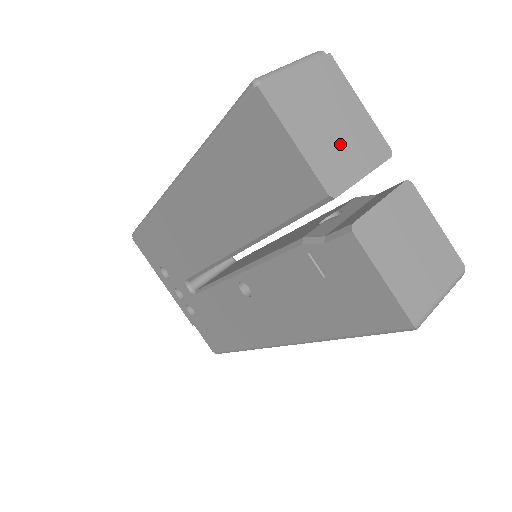
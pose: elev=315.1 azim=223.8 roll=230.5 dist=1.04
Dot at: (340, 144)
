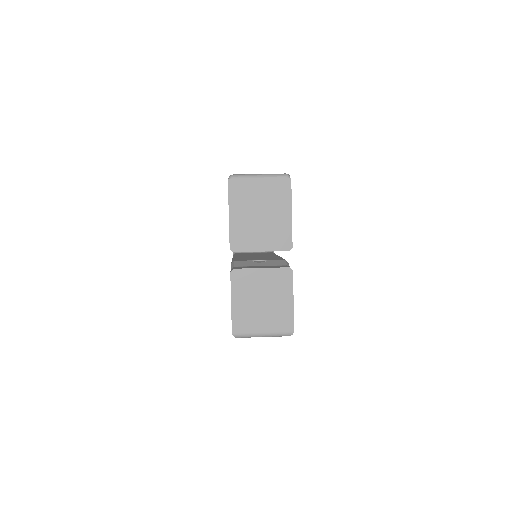
Dot at: (258, 228)
